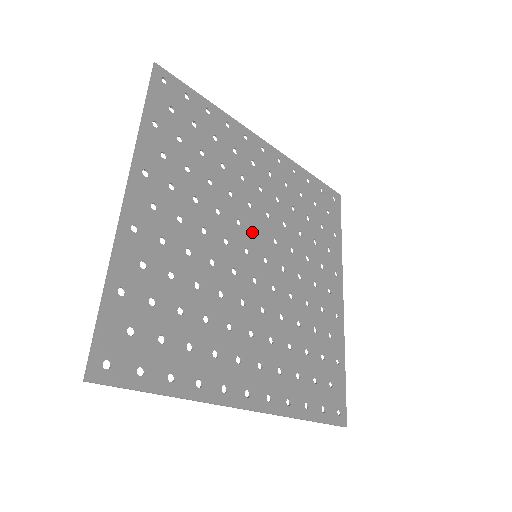
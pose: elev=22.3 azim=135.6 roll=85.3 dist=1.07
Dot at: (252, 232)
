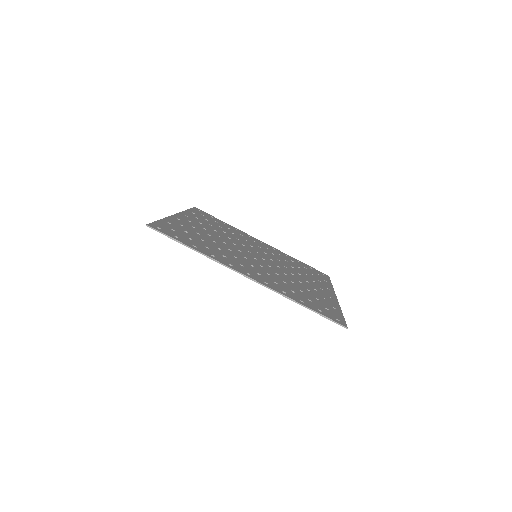
Dot at: (253, 251)
